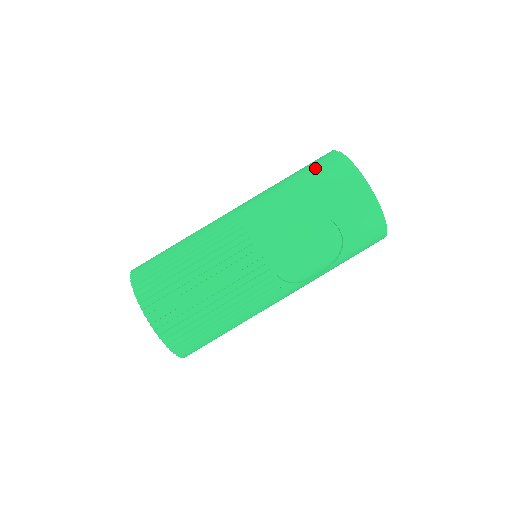
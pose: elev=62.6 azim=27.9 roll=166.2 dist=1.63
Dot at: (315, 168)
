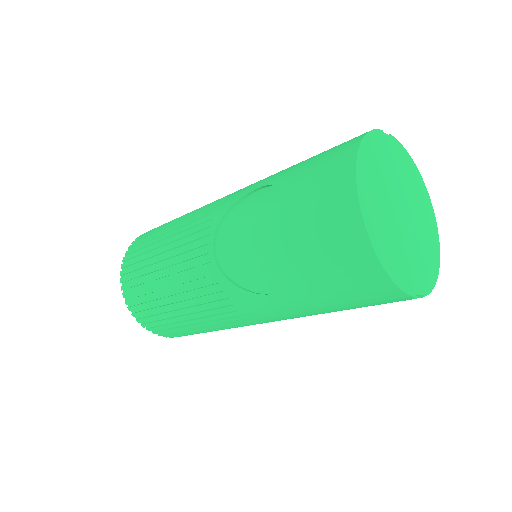
Dot at: occluded
